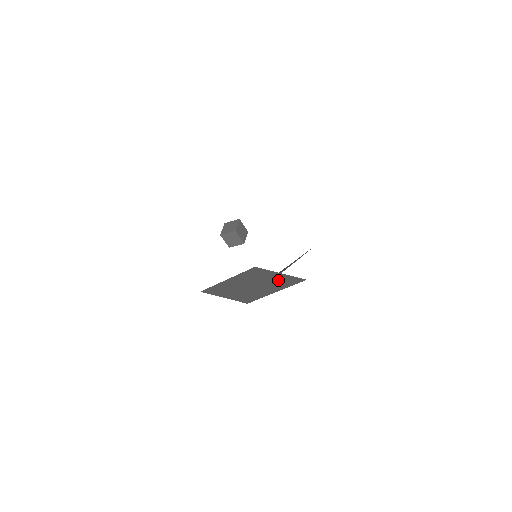
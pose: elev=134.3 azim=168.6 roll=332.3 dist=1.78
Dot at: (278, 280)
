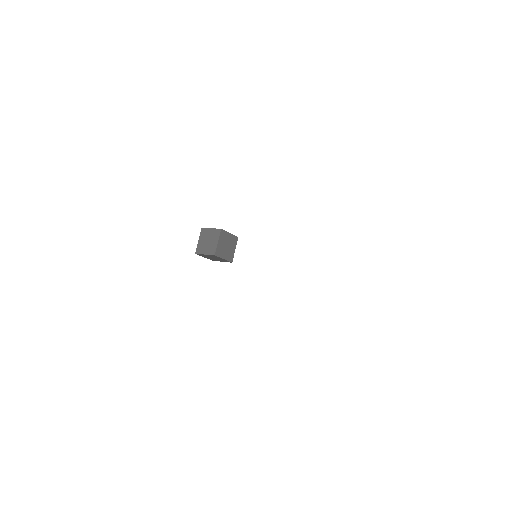
Dot at: occluded
